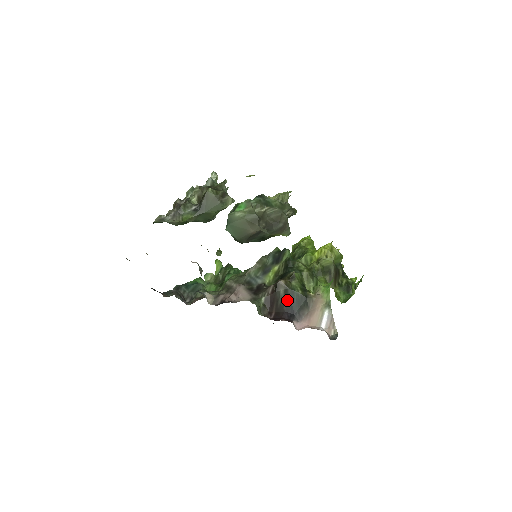
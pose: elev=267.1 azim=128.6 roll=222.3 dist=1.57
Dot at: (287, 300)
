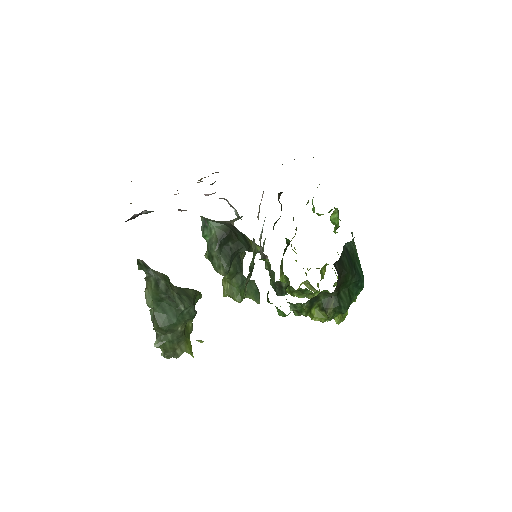
Dot at: occluded
